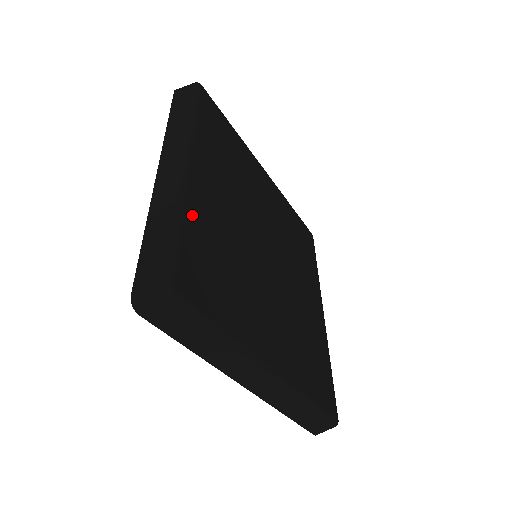
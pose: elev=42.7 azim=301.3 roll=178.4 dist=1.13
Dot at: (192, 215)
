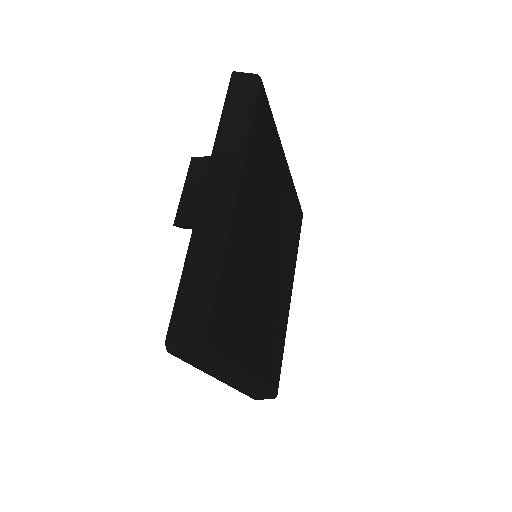
Dot at: (264, 377)
